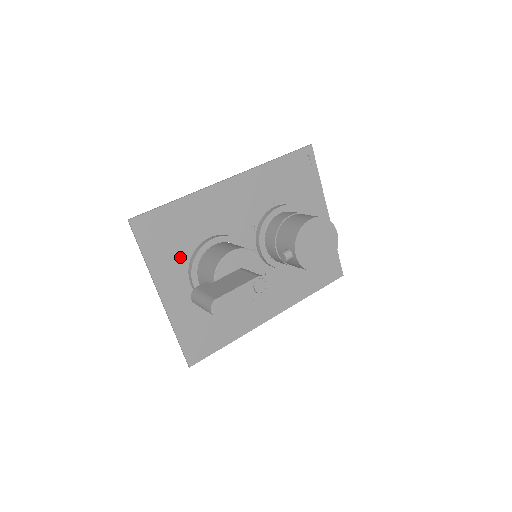
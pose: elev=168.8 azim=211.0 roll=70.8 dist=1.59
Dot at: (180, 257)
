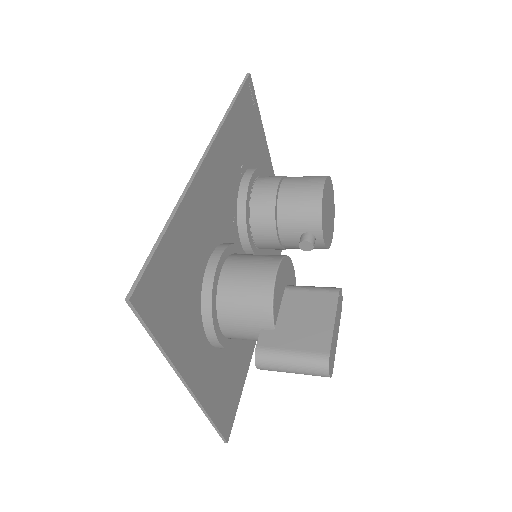
Dot at: (191, 311)
